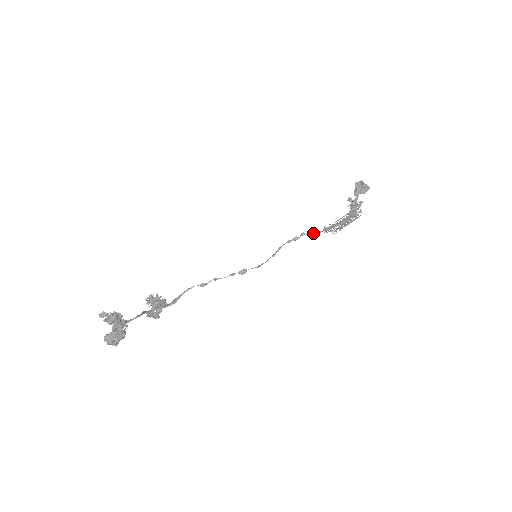
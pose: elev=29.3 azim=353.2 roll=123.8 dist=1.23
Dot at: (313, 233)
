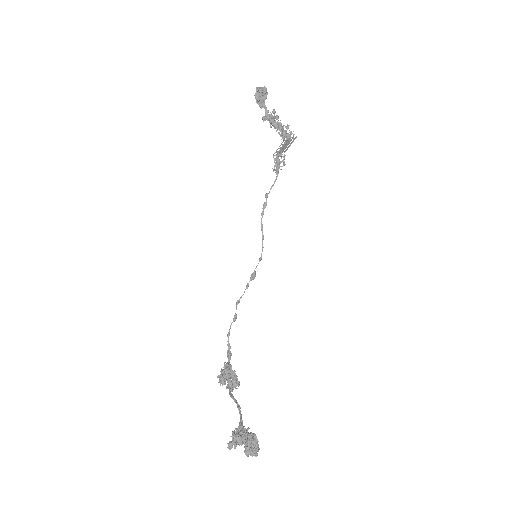
Dot at: occluded
